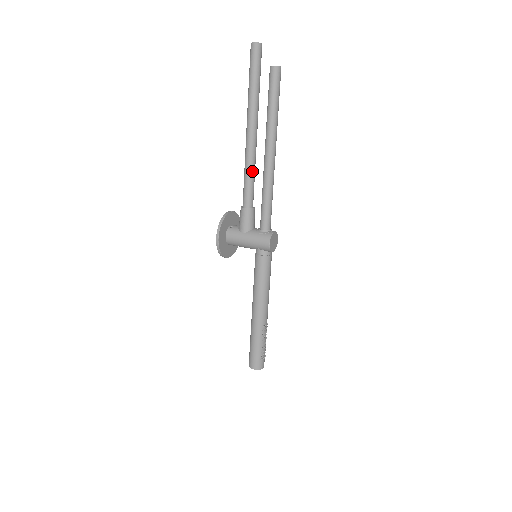
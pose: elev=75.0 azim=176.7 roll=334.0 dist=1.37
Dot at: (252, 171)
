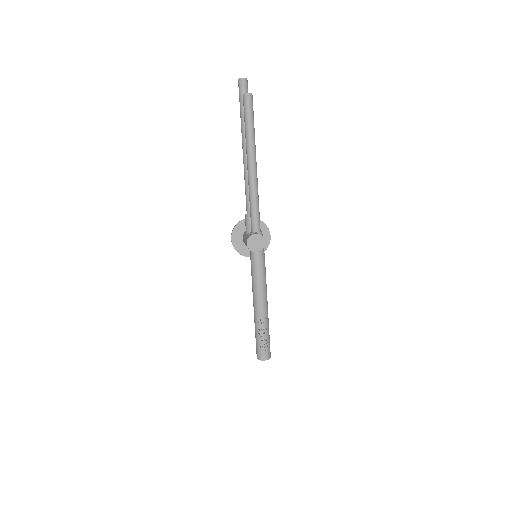
Dot at: (247, 183)
